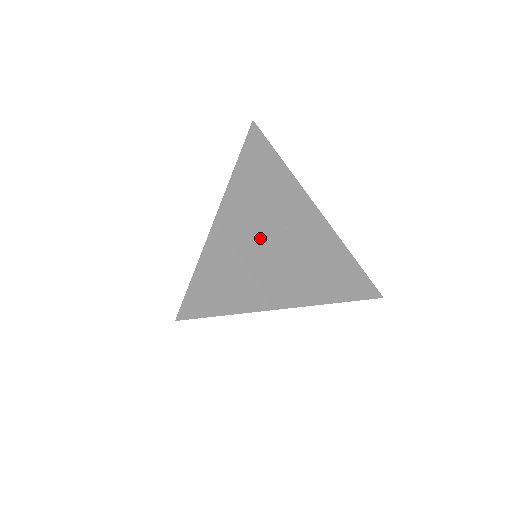
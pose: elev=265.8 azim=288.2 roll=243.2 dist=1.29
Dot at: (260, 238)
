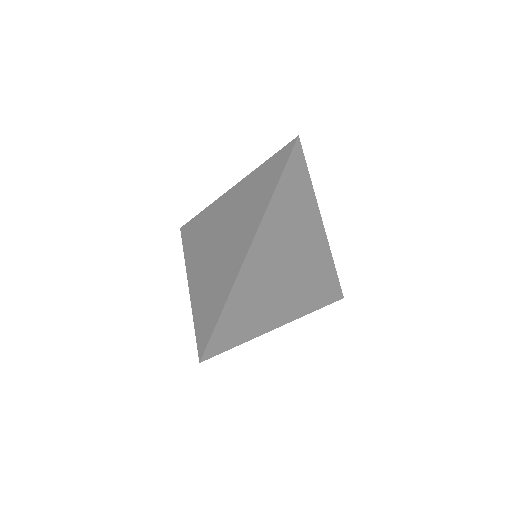
Dot at: (274, 270)
